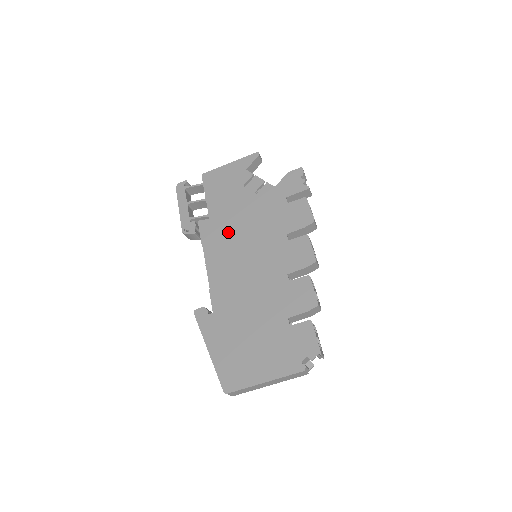
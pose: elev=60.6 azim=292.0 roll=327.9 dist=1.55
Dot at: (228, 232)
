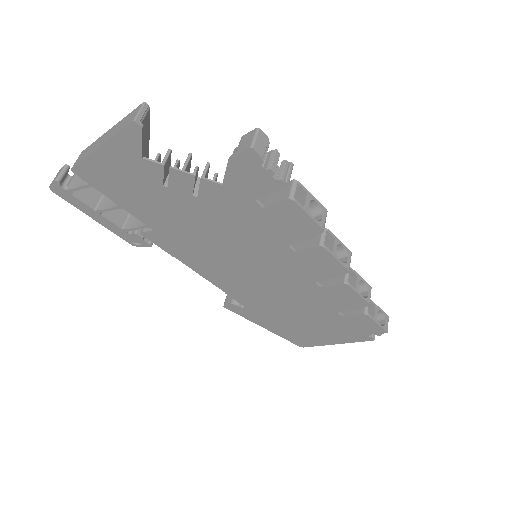
Dot at: (197, 245)
